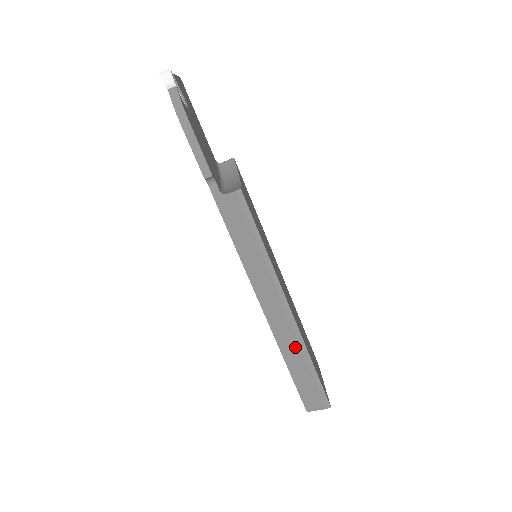
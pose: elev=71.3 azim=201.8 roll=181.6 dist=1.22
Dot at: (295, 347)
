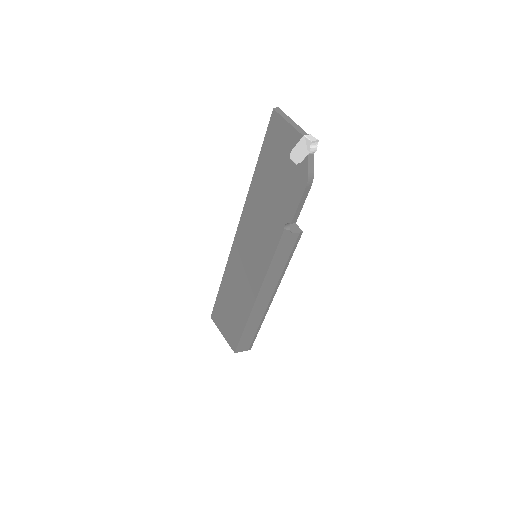
Dot at: (258, 320)
